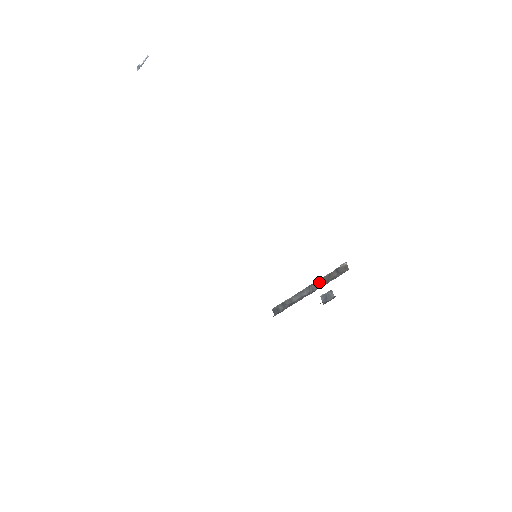
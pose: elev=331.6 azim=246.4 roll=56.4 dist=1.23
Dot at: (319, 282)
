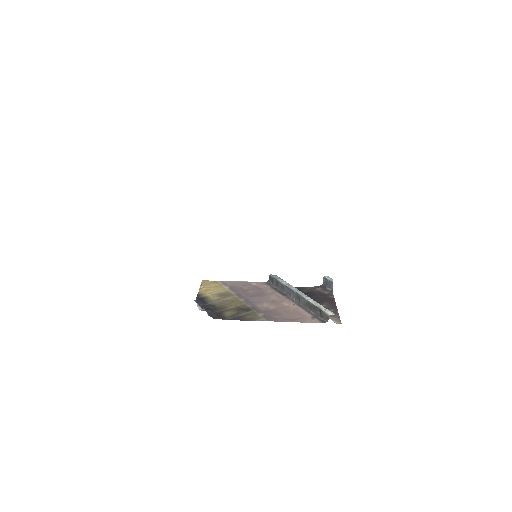
Dot at: (306, 301)
